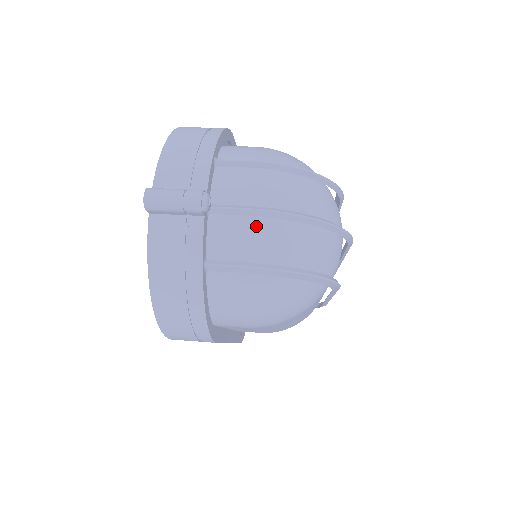
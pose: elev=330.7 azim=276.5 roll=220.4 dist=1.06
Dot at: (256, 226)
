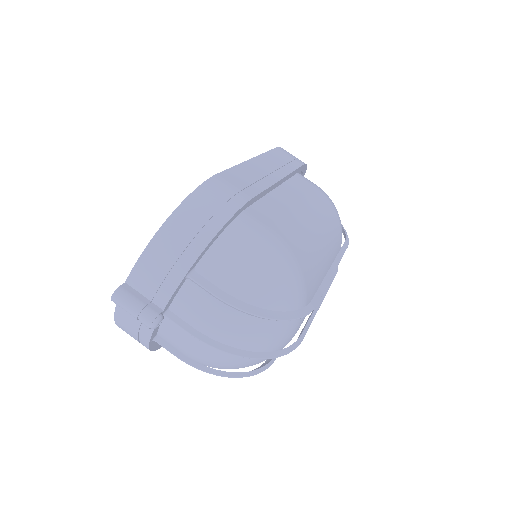
Dot at: (198, 340)
